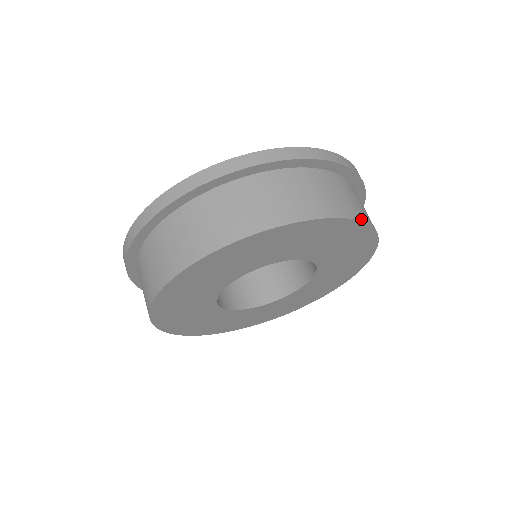
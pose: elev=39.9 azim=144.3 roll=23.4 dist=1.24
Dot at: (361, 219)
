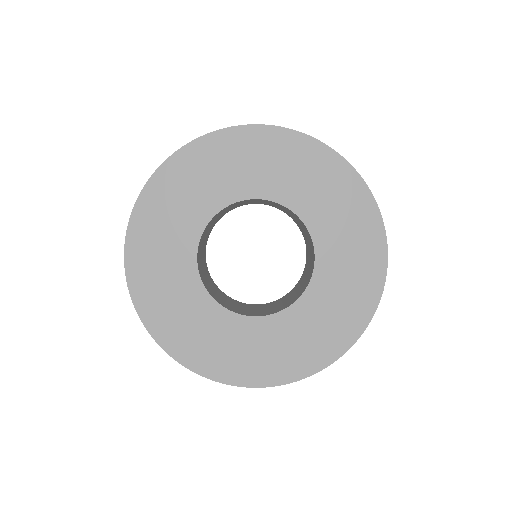
Dot at: (385, 280)
